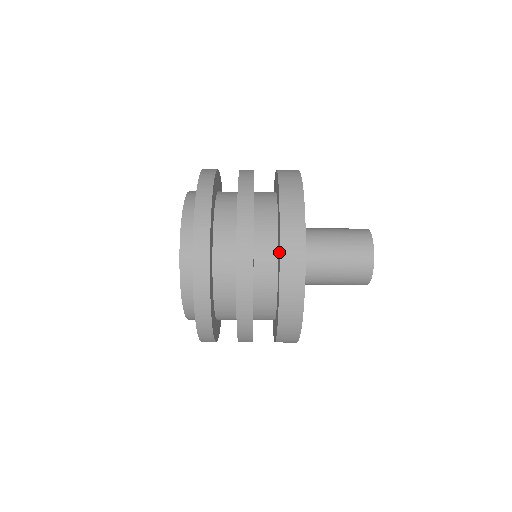
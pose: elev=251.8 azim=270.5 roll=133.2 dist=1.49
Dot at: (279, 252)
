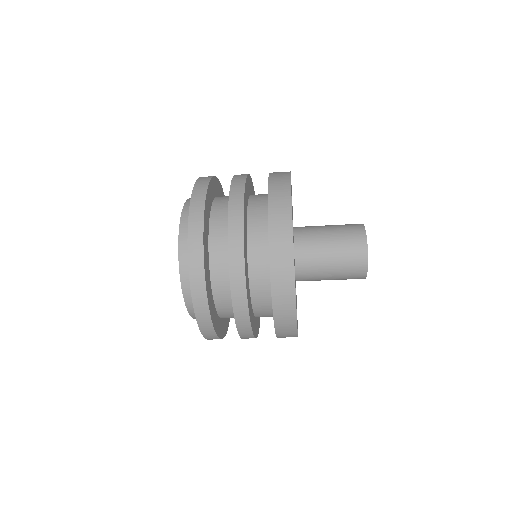
Dot at: (270, 280)
